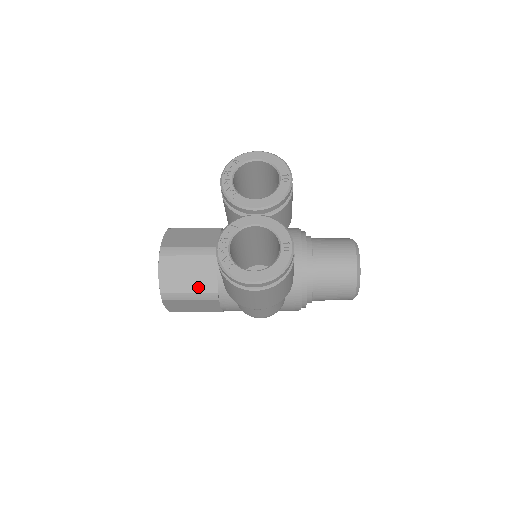
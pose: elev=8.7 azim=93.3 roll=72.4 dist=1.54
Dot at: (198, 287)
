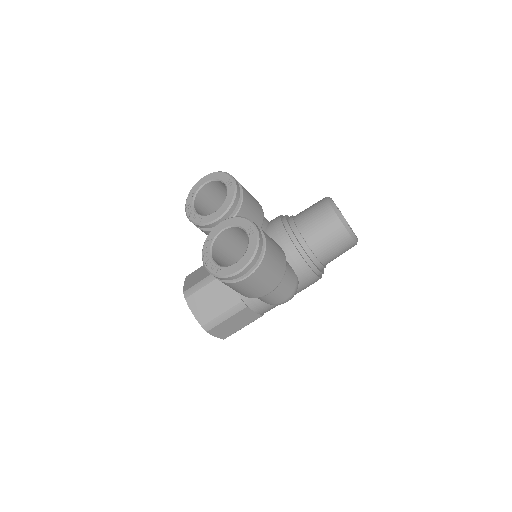
Dot at: (226, 306)
